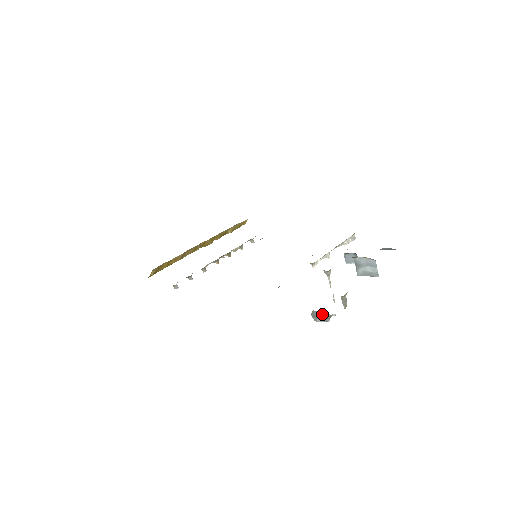
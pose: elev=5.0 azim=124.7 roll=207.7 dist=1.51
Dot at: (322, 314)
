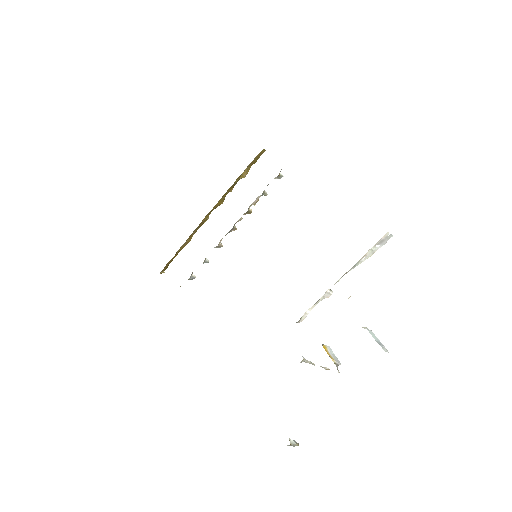
Dot at: occluded
